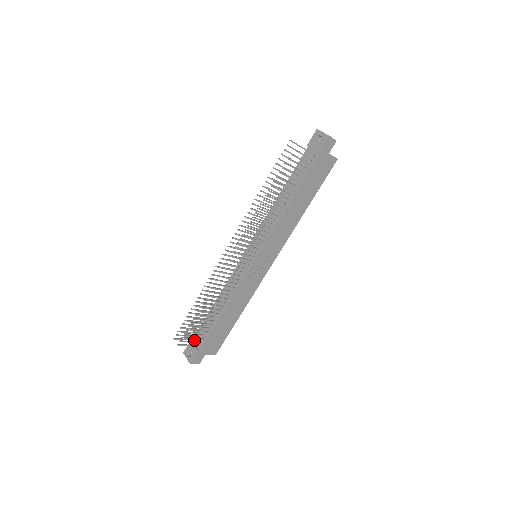
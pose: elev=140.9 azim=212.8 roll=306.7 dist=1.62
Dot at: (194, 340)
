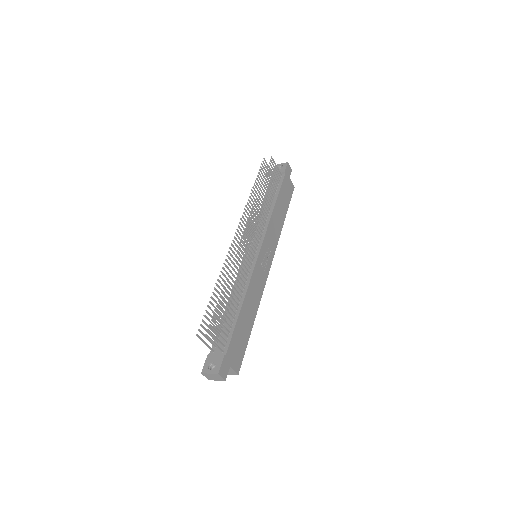
Dot at: (213, 350)
